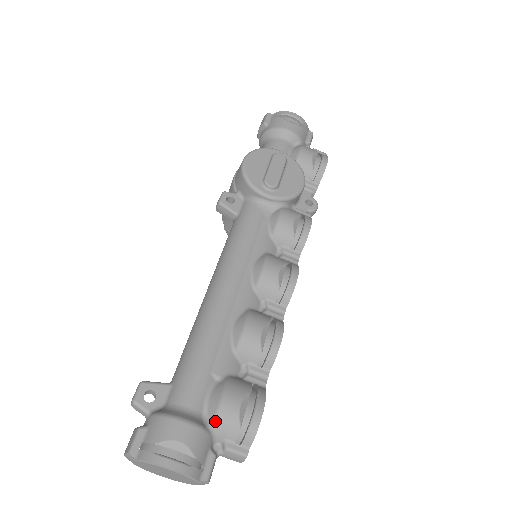
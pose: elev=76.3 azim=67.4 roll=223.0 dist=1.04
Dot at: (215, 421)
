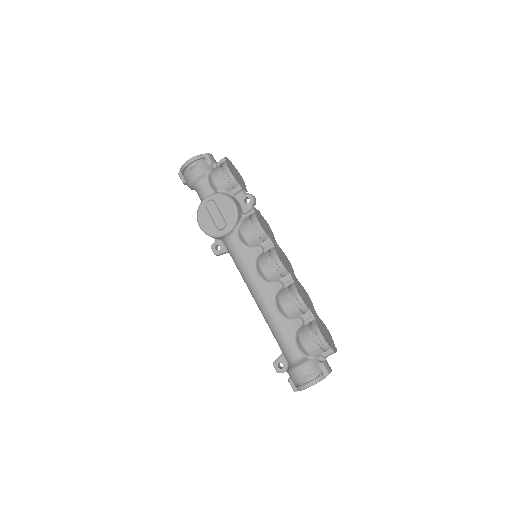
Dot at: (309, 354)
